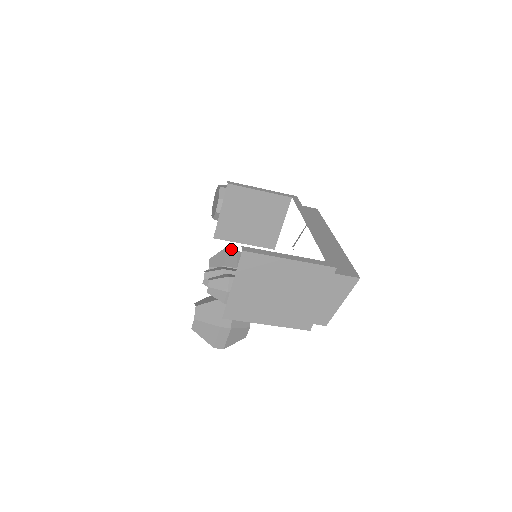
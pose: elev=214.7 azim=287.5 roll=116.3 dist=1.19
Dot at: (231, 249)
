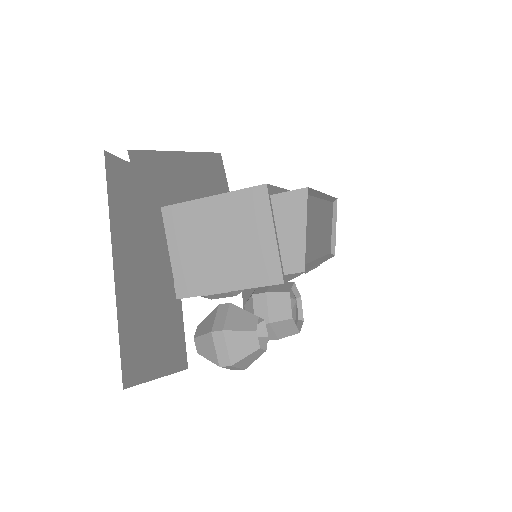
Dot at: occluded
